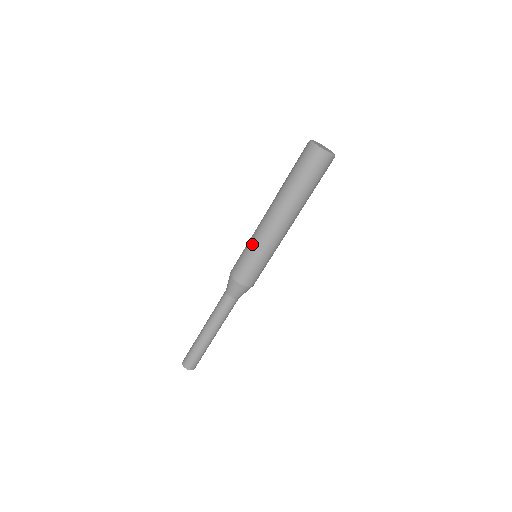
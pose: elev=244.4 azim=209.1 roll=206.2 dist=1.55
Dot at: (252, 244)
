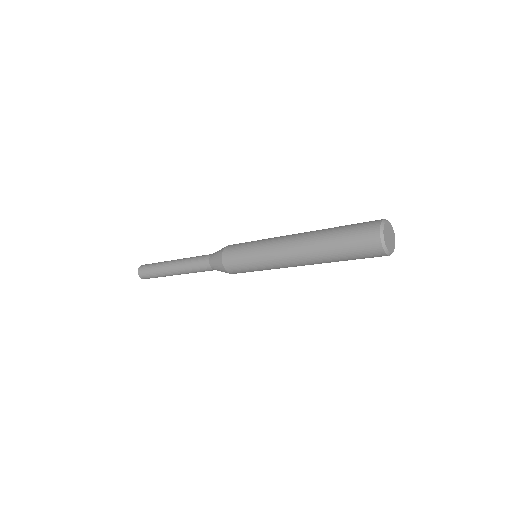
Dot at: (258, 252)
